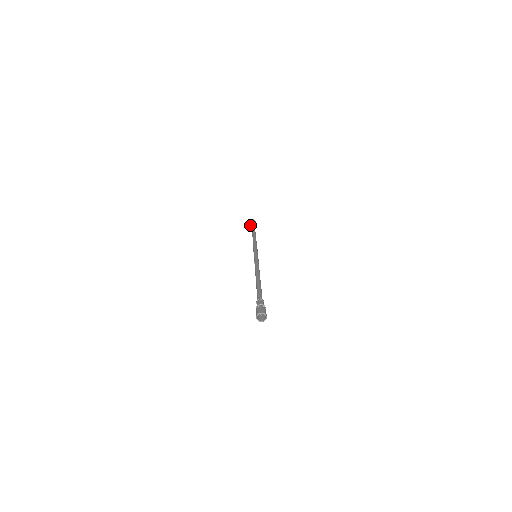
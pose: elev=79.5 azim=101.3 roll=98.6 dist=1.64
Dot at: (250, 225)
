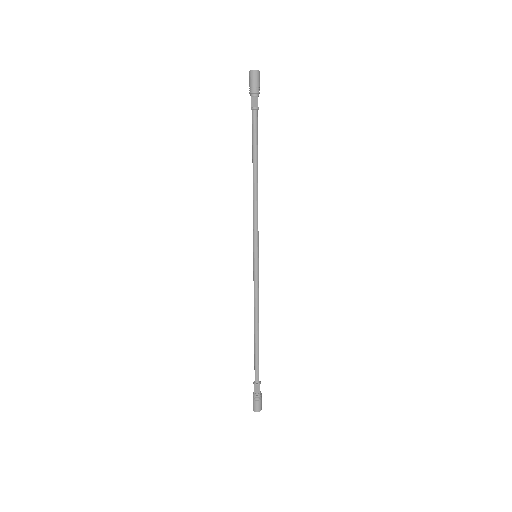
Dot at: occluded
